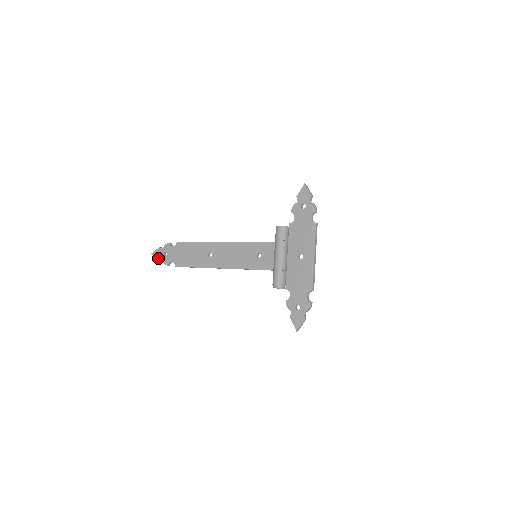
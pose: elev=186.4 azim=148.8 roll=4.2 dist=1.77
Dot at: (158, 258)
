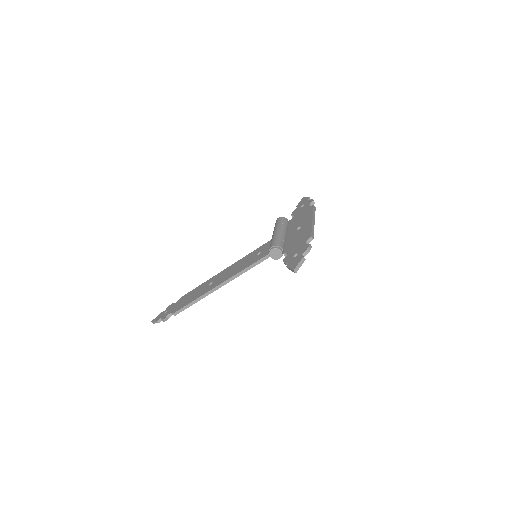
Dot at: (157, 319)
